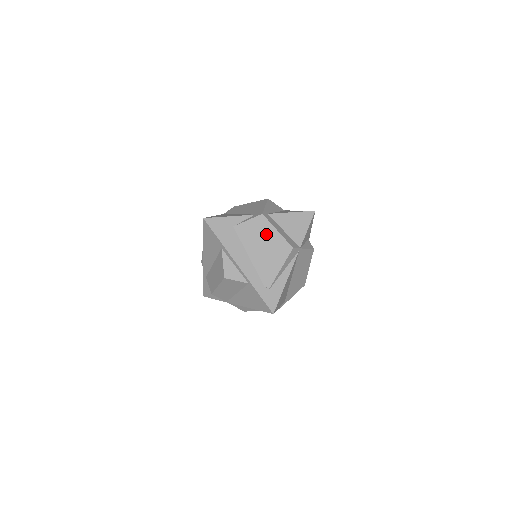
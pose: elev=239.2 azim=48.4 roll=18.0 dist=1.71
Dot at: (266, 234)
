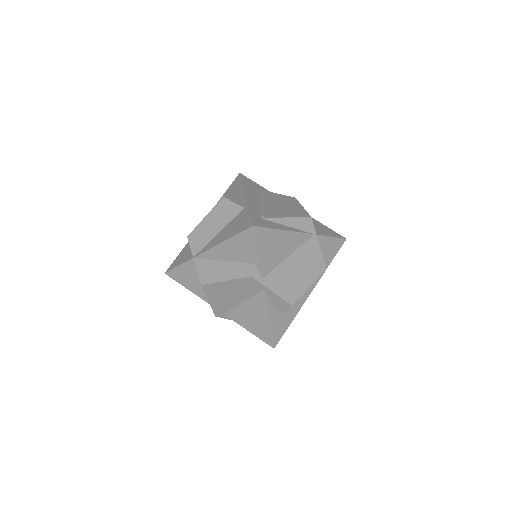
Dot at: (290, 203)
